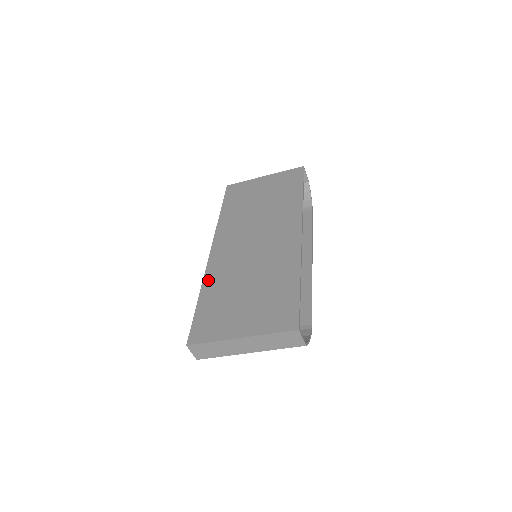
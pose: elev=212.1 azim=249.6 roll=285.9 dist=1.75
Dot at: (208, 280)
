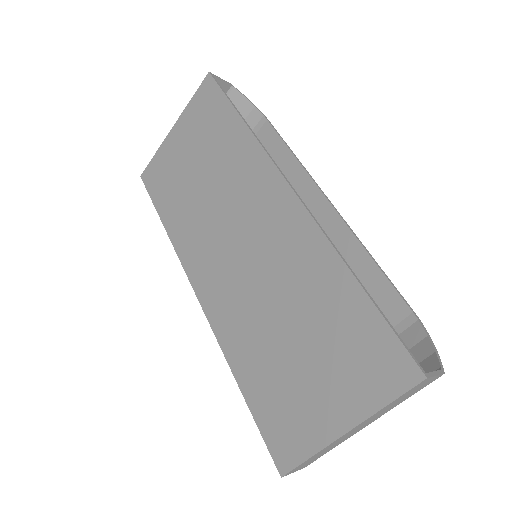
Dot at: (229, 349)
